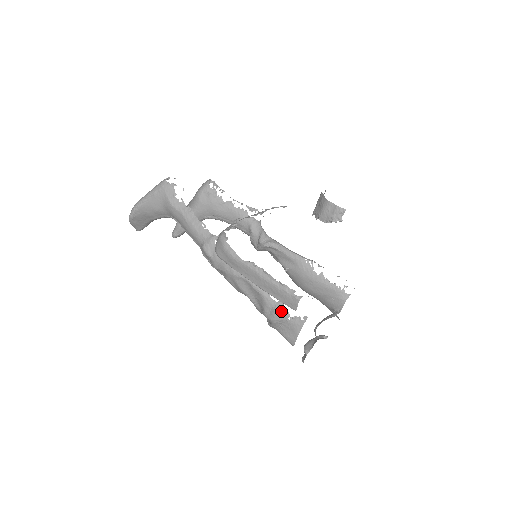
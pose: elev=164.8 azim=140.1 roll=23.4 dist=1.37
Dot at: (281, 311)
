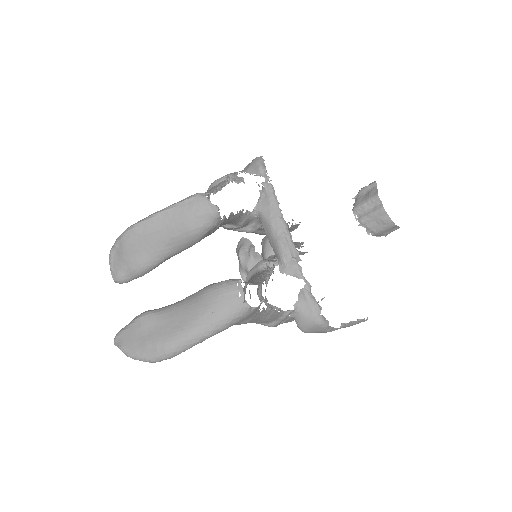
Dot at: occluded
